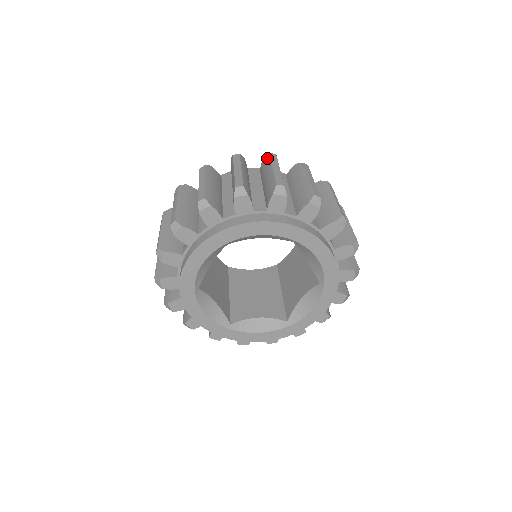
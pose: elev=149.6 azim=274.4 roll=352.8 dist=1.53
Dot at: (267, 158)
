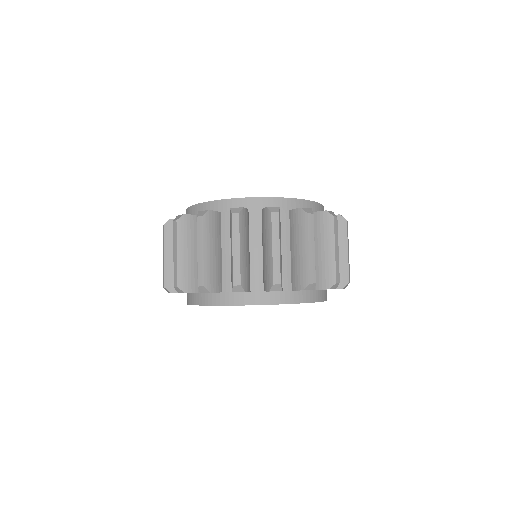
Dot at: (268, 219)
